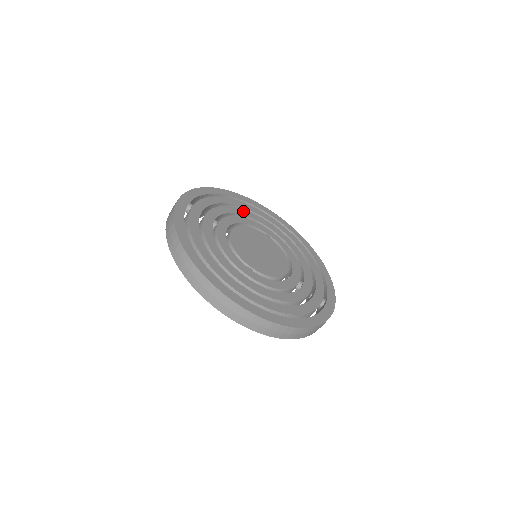
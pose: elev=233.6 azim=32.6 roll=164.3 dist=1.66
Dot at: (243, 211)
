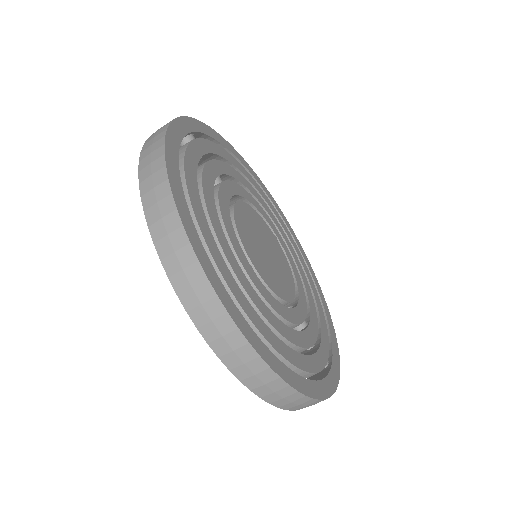
Dot at: (254, 190)
